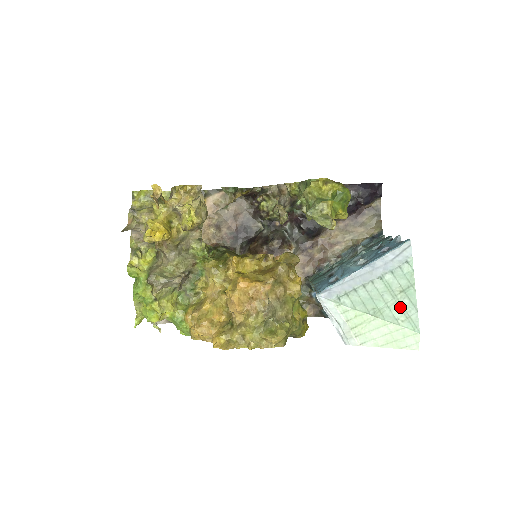
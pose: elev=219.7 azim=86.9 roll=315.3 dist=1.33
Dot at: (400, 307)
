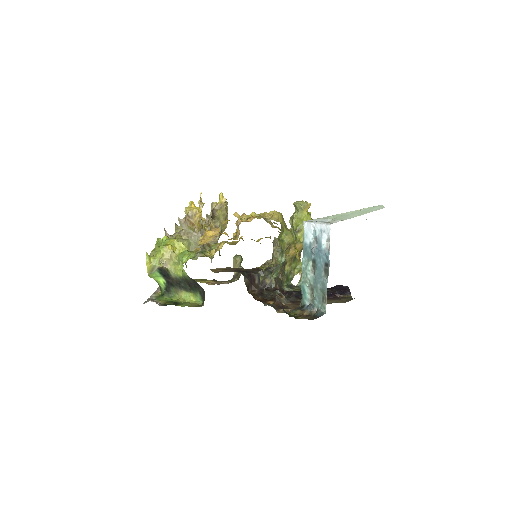
Dot at: occluded
